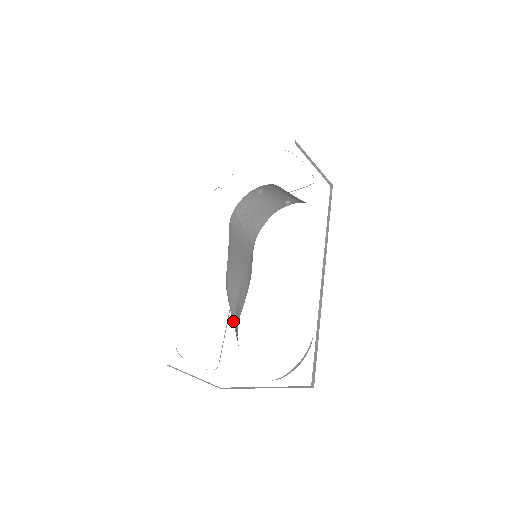
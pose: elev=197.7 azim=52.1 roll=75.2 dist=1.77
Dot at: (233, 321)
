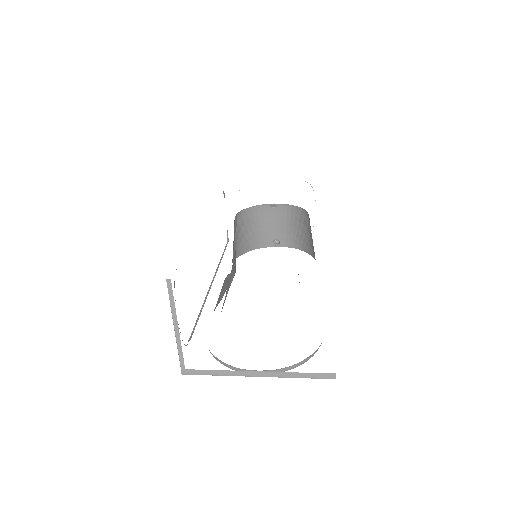
Dot at: occluded
